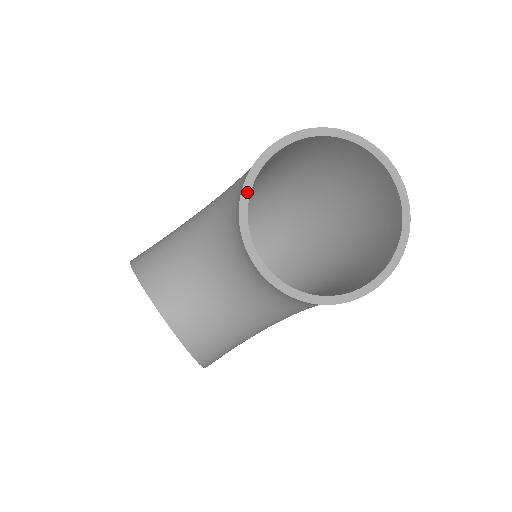
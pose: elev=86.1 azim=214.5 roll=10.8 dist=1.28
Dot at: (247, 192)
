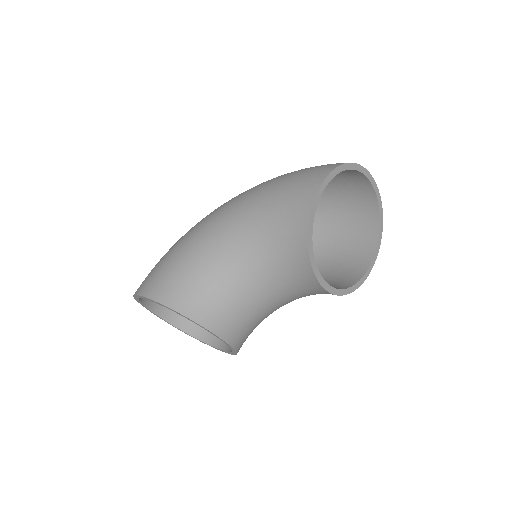
Dot at: (311, 235)
